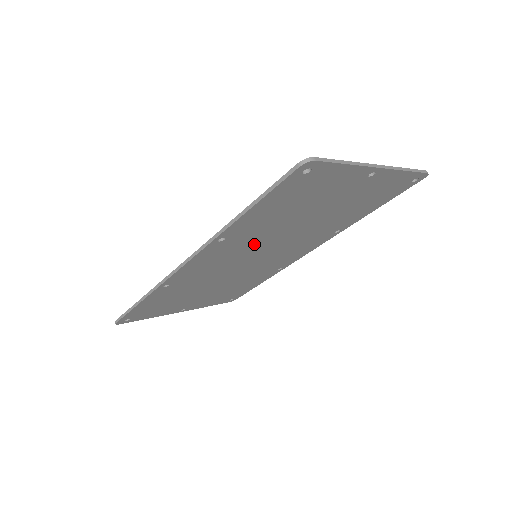
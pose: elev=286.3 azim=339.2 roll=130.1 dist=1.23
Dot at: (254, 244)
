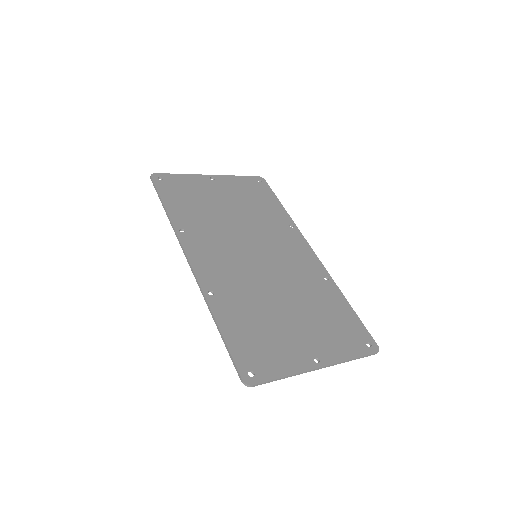
Dot at: (245, 279)
